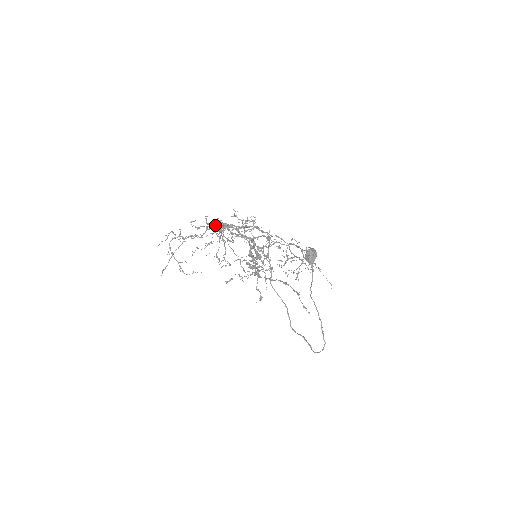
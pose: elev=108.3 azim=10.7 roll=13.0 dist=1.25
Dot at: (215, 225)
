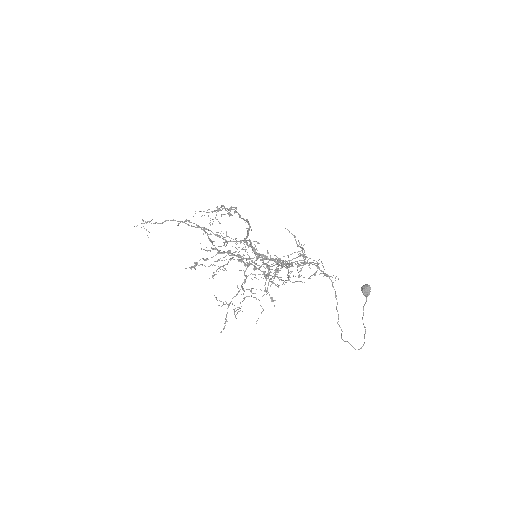
Dot at: (258, 258)
